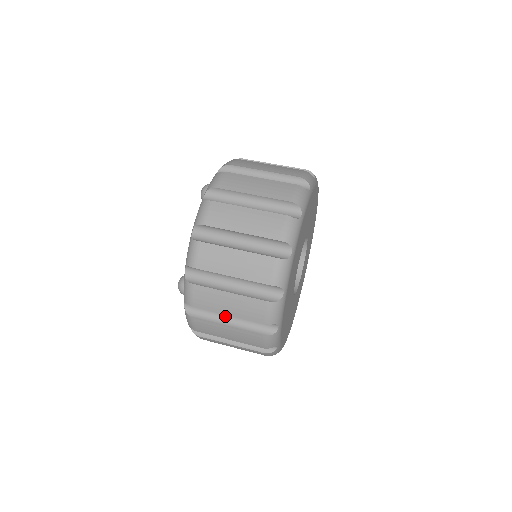
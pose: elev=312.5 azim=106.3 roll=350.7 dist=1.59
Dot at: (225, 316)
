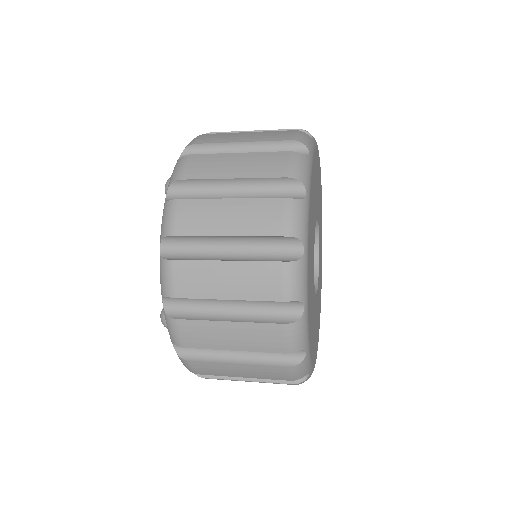
Dot at: occluded
